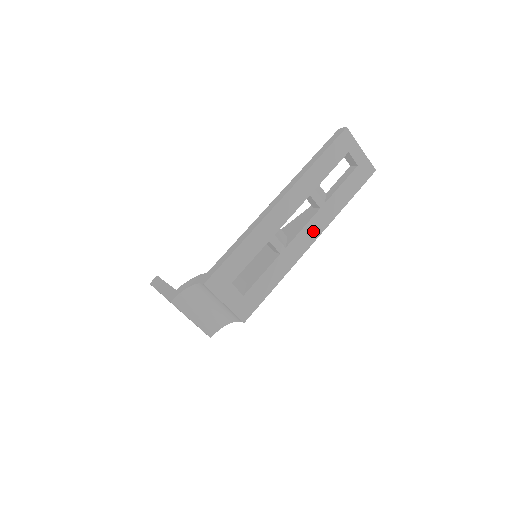
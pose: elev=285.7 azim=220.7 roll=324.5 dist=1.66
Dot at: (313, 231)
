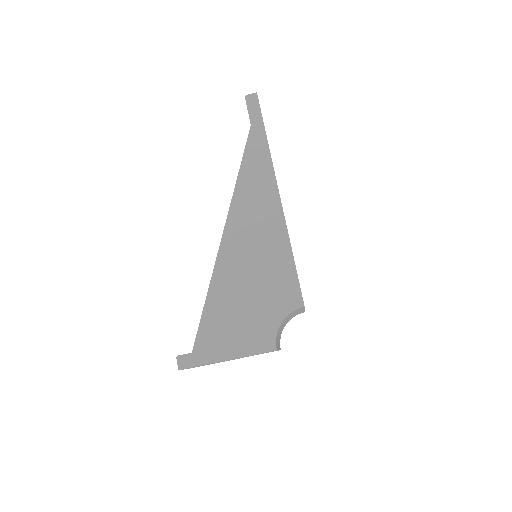
Dot at: occluded
